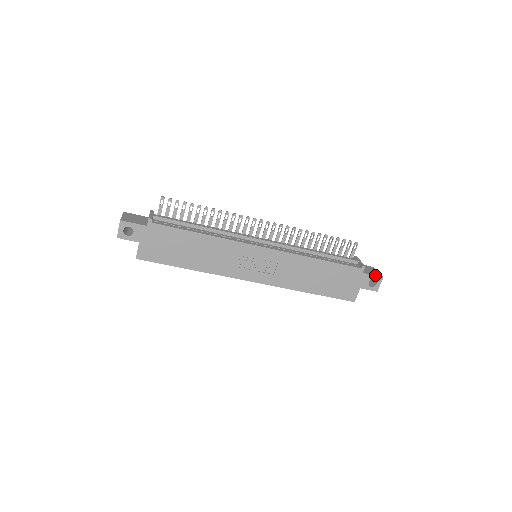
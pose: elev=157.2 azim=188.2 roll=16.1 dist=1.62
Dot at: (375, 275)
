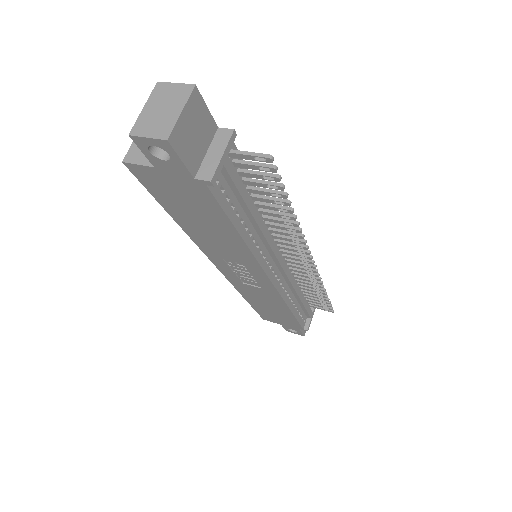
Dot at: (303, 333)
